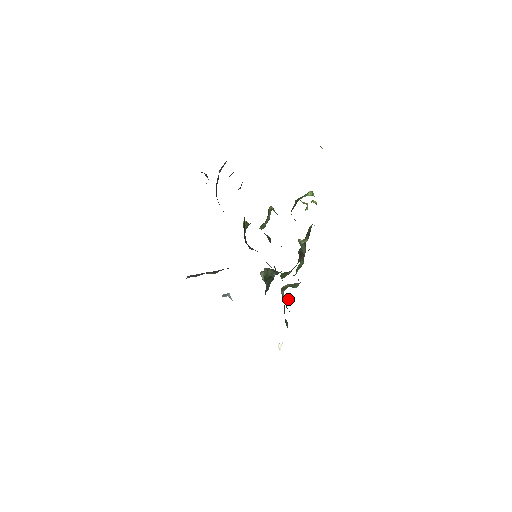
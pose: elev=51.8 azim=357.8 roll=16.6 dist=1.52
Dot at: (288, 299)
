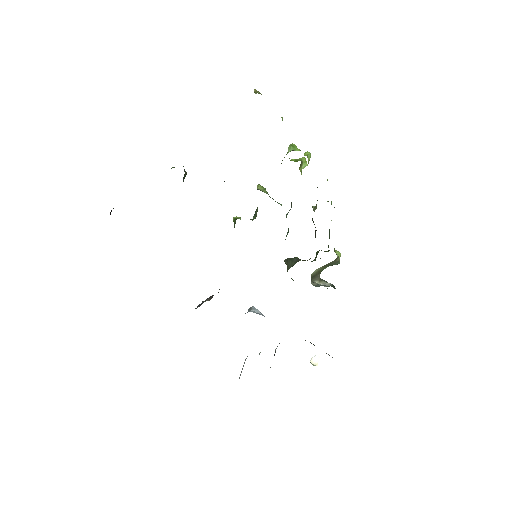
Dot at: (327, 286)
